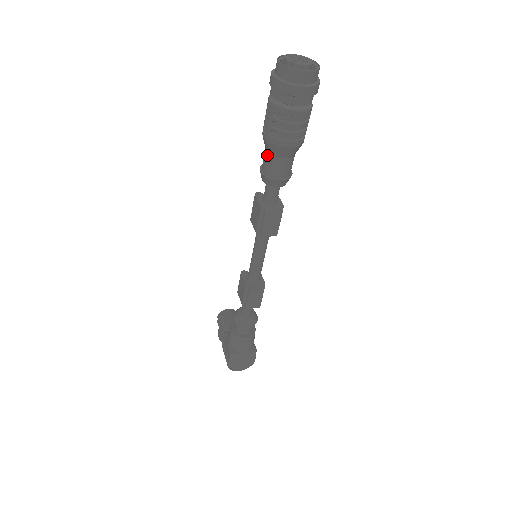
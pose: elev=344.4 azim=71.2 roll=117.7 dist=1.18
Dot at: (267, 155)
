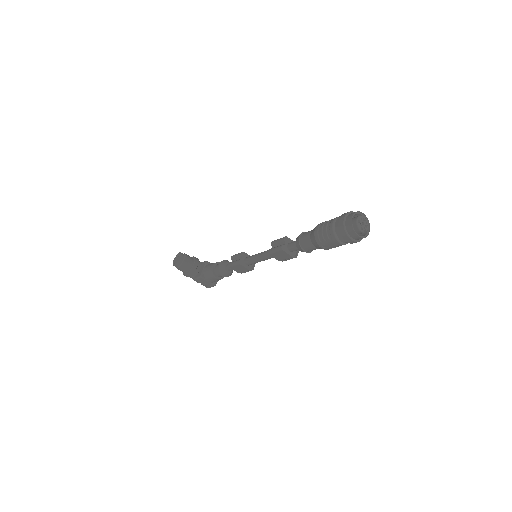
Dot at: occluded
